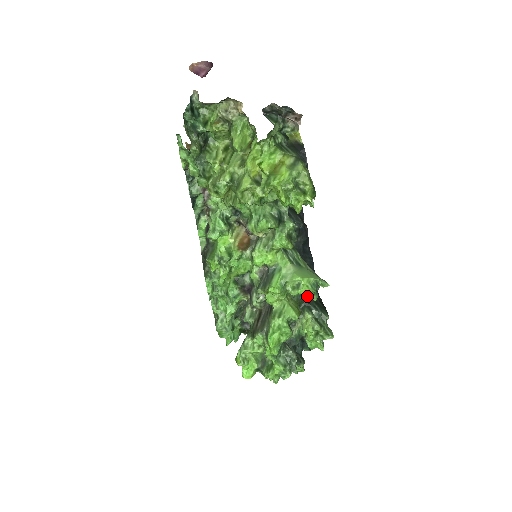
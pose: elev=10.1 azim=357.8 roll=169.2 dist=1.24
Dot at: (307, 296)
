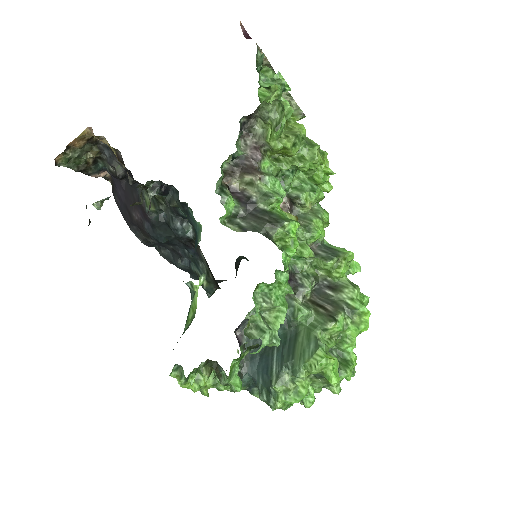
Dot at: (358, 267)
